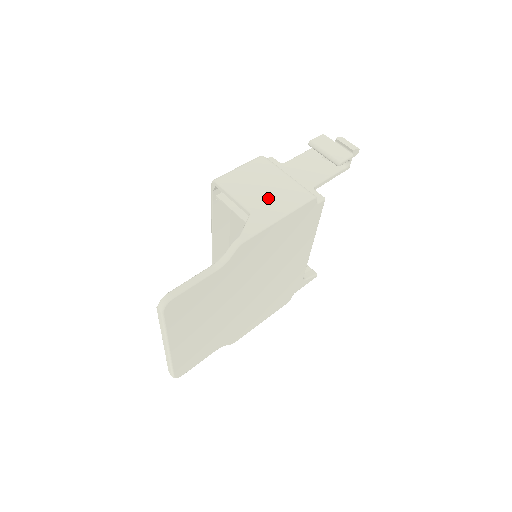
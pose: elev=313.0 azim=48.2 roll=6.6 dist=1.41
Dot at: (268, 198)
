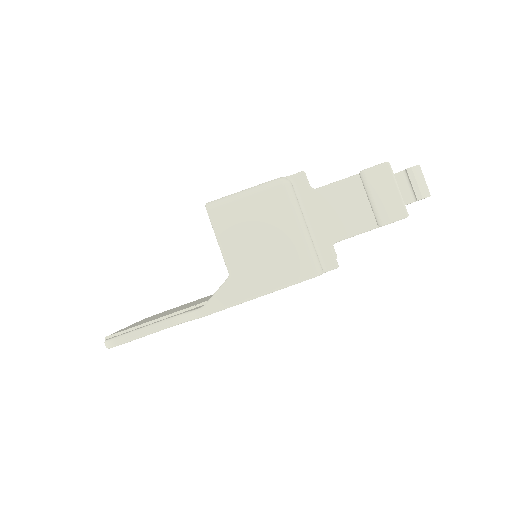
Dot at: (260, 260)
